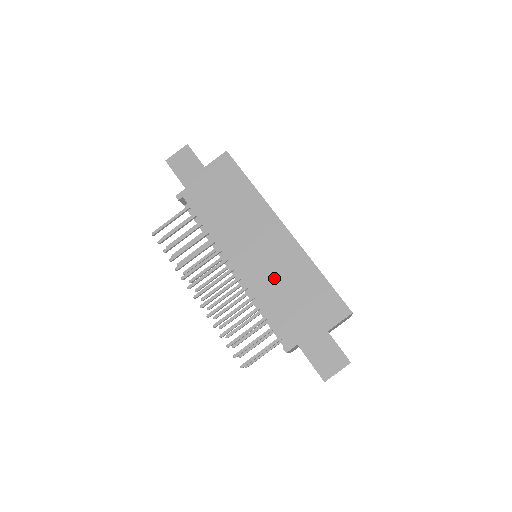
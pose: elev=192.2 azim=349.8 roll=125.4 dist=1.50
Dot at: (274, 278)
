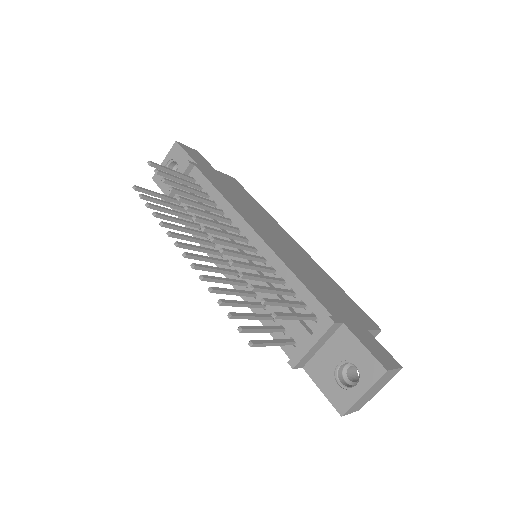
Dot at: (299, 264)
